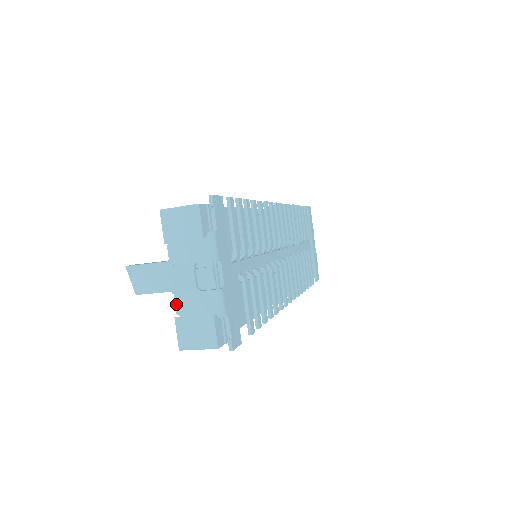
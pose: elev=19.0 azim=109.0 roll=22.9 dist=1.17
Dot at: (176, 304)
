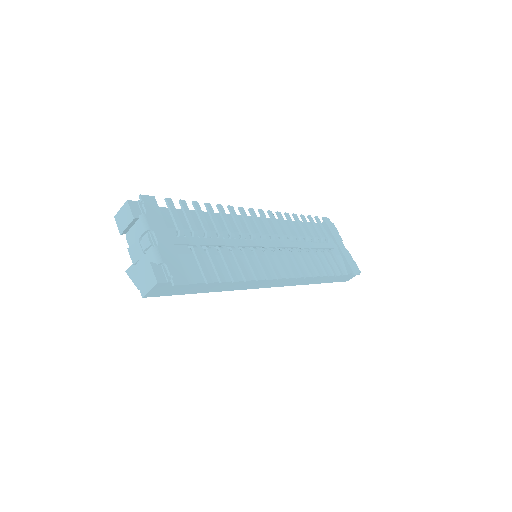
Dot at: (138, 271)
